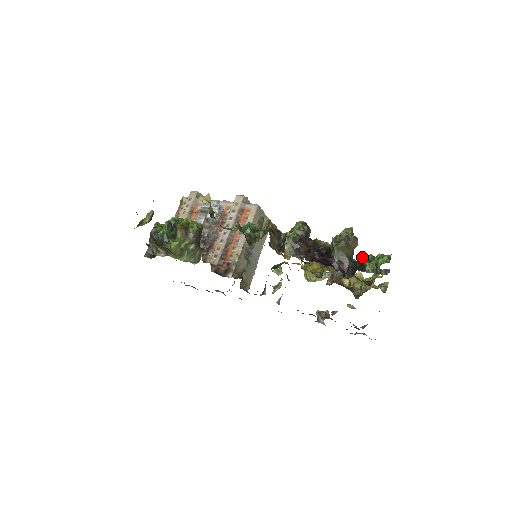
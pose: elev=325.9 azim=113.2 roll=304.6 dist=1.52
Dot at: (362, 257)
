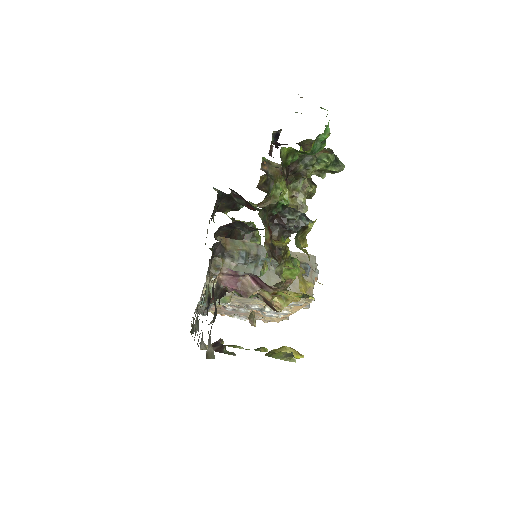
Dot at: occluded
